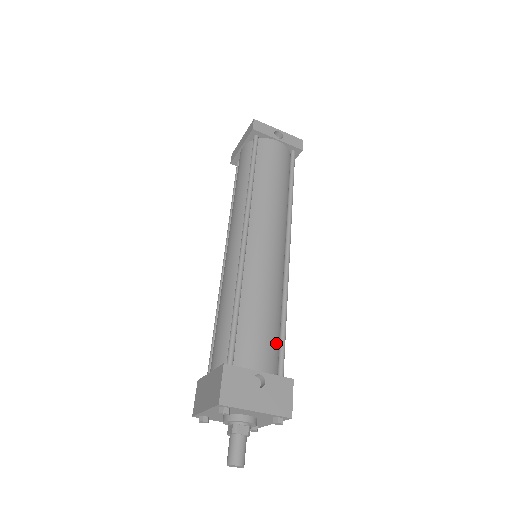
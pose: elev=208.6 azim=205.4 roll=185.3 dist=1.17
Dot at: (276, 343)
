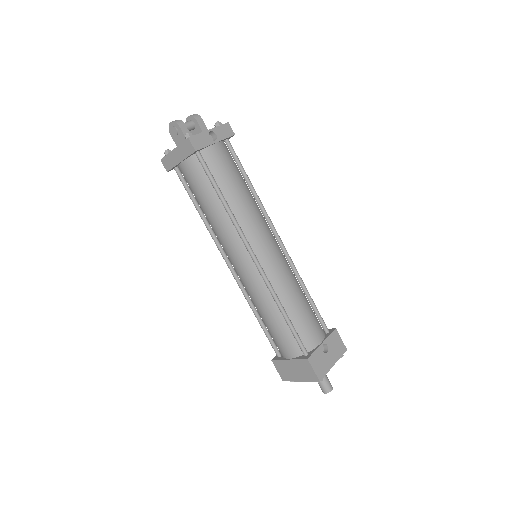
Dot at: (314, 314)
